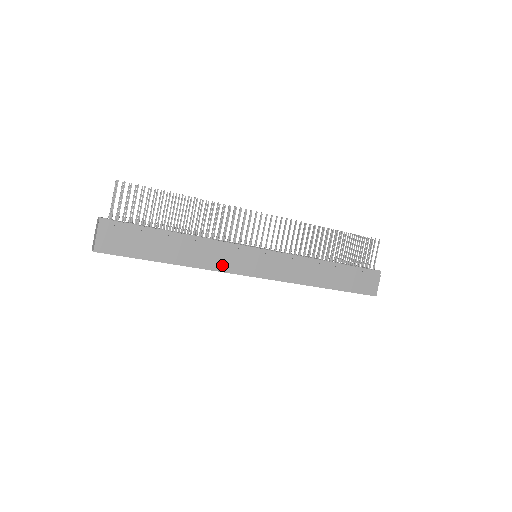
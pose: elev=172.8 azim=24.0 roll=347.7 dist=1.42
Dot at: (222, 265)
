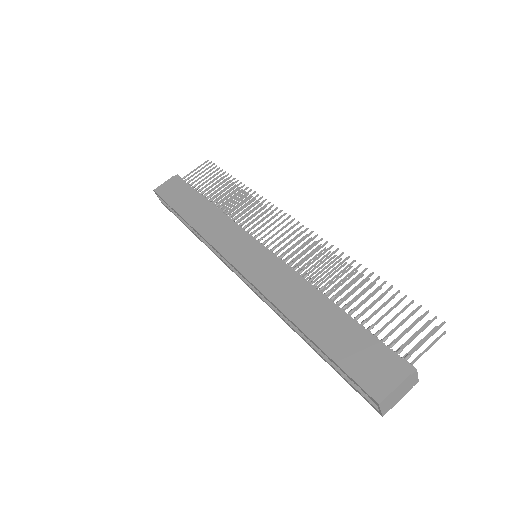
Dot at: (215, 238)
